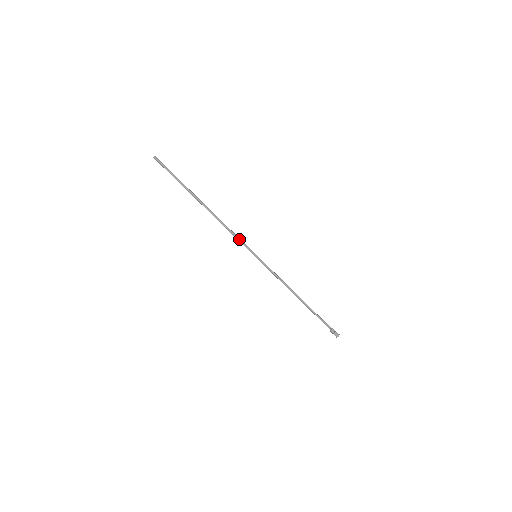
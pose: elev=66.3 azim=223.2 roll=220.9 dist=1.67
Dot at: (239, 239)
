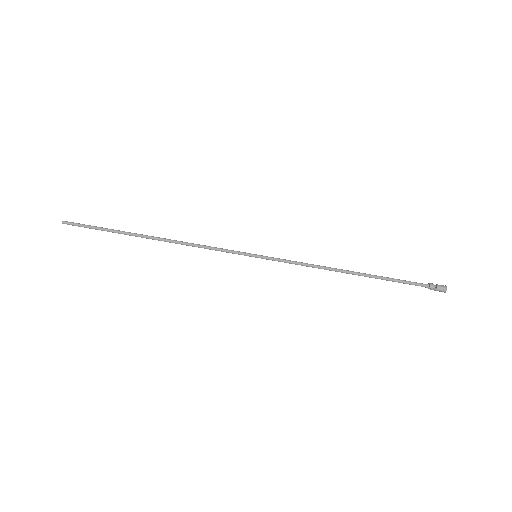
Dot at: (220, 249)
